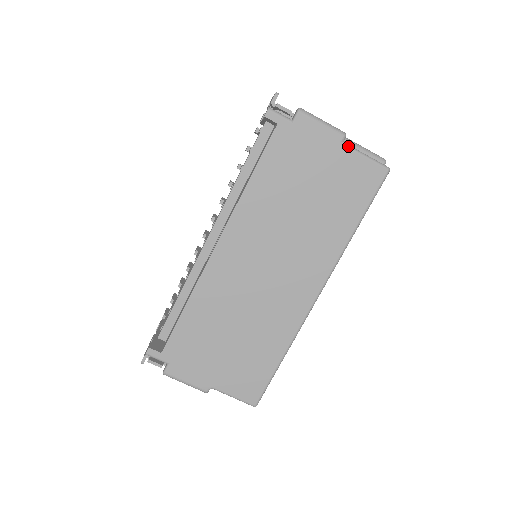
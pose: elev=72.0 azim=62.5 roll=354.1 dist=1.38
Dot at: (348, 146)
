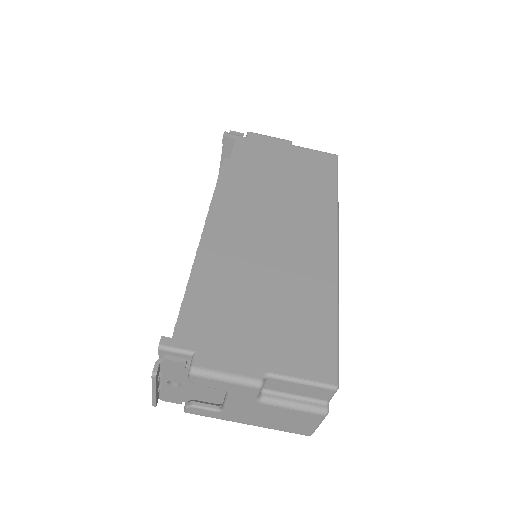
Dot at: (297, 146)
